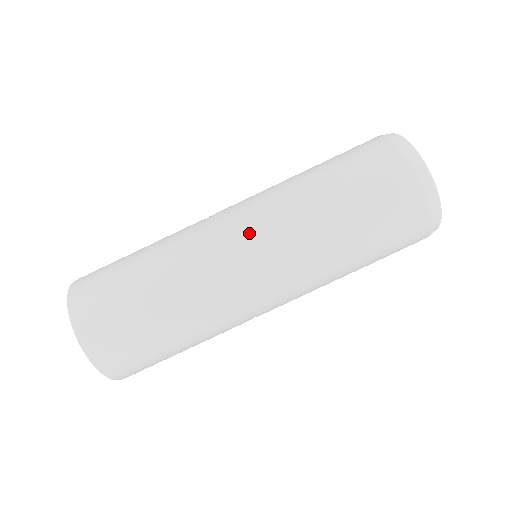
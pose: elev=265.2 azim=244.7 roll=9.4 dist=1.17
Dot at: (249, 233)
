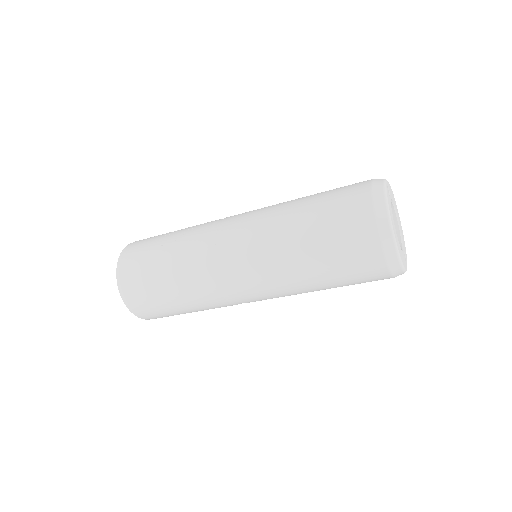
Dot at: occluded
